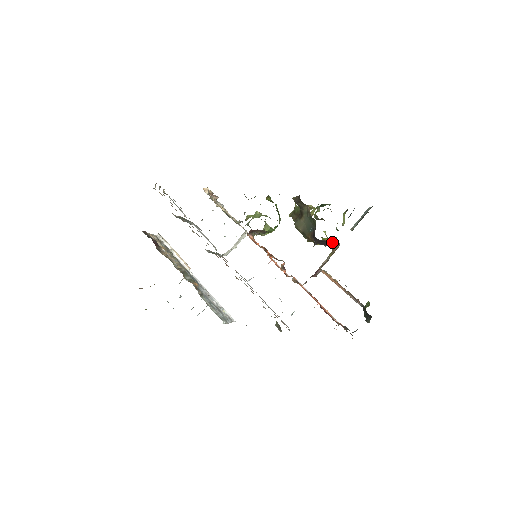
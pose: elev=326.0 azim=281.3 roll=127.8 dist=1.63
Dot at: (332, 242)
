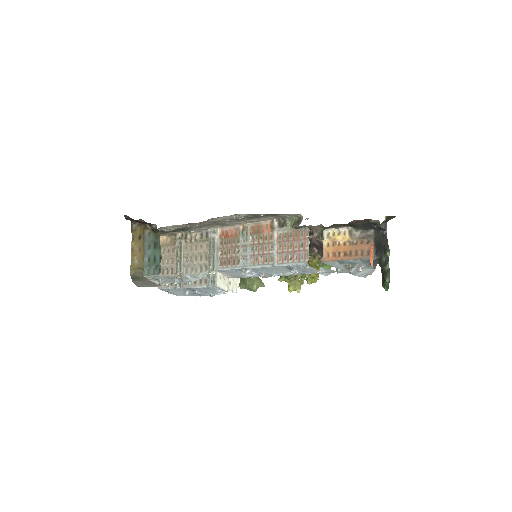
Dot at: occluded
